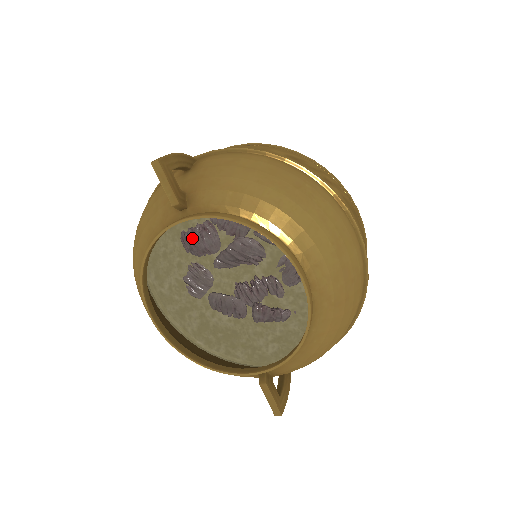
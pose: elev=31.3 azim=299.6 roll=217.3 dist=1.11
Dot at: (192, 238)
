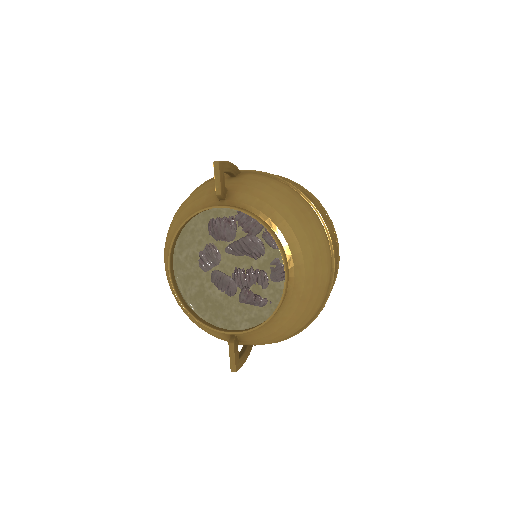
Dot at: (217, 225)
